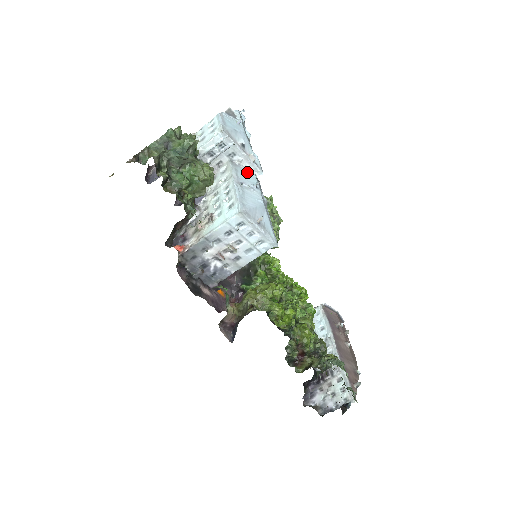
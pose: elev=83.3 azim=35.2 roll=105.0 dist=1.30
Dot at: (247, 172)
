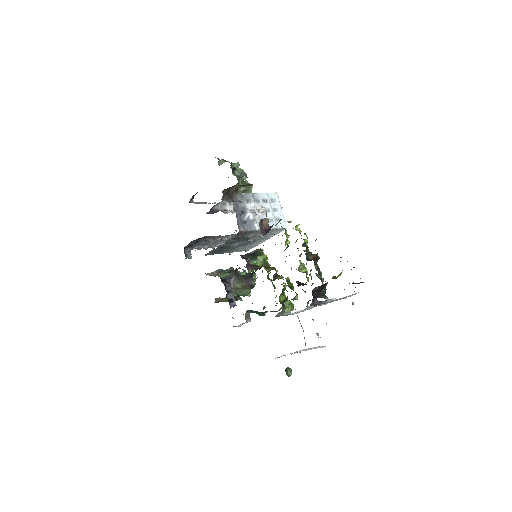
Dot at: occluded
